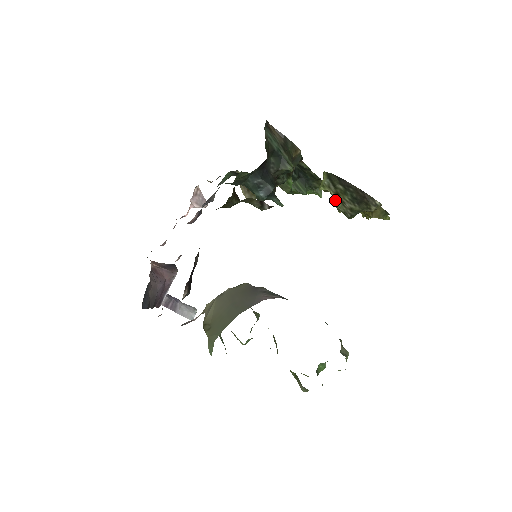
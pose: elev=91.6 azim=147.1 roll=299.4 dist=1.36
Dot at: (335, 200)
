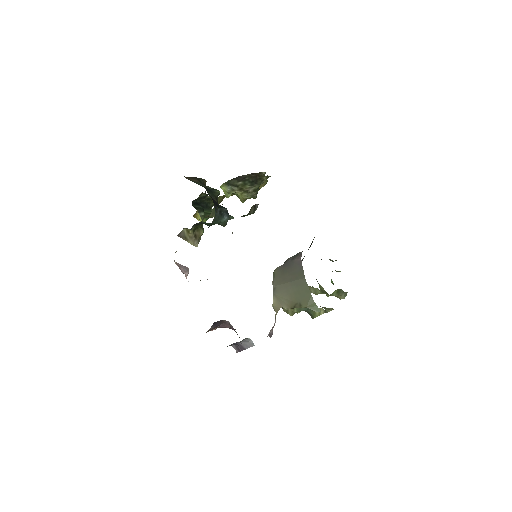
Dot at: (240, 195)
